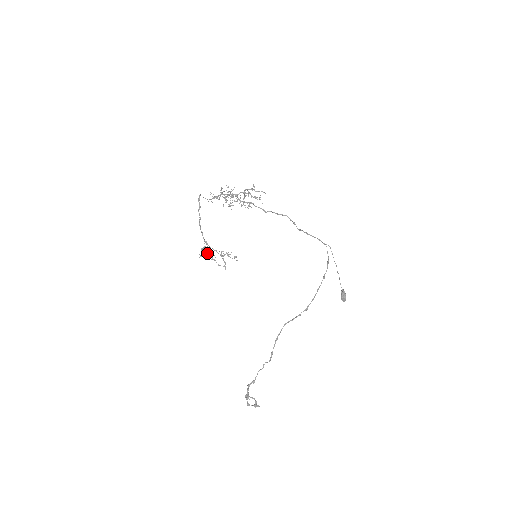
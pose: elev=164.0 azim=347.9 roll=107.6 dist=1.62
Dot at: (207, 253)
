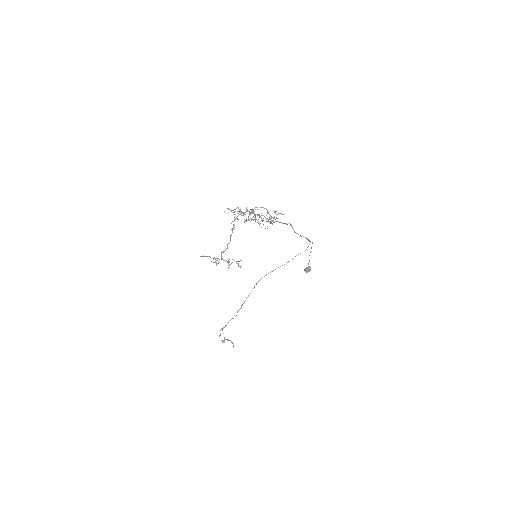
Dot at: occluded
